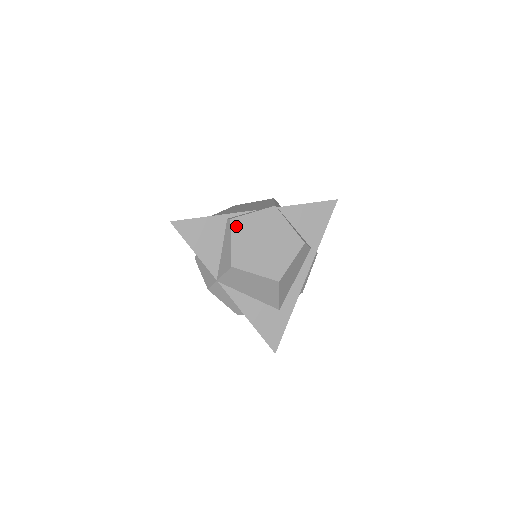
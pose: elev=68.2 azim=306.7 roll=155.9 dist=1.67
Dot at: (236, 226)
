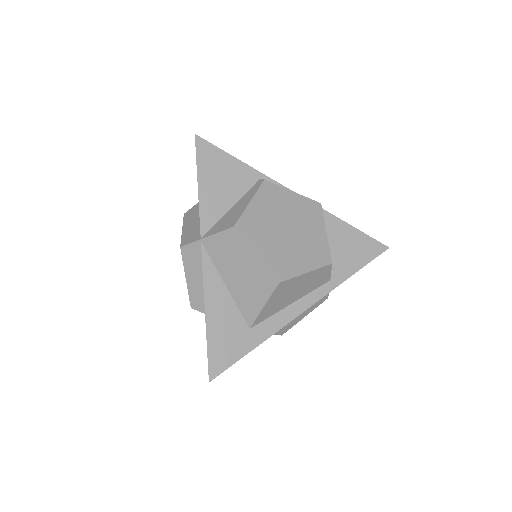
Dot at: (266, 191)
